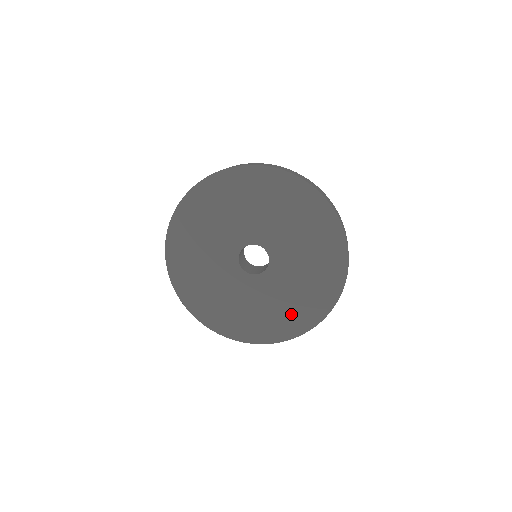
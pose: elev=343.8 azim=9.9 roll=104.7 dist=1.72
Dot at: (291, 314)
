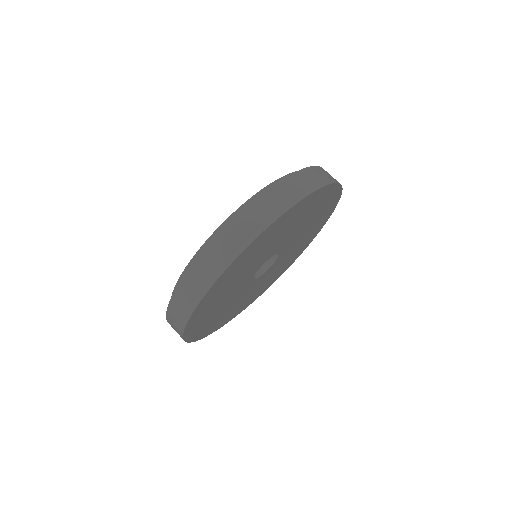
Dot at: (301, 247)
